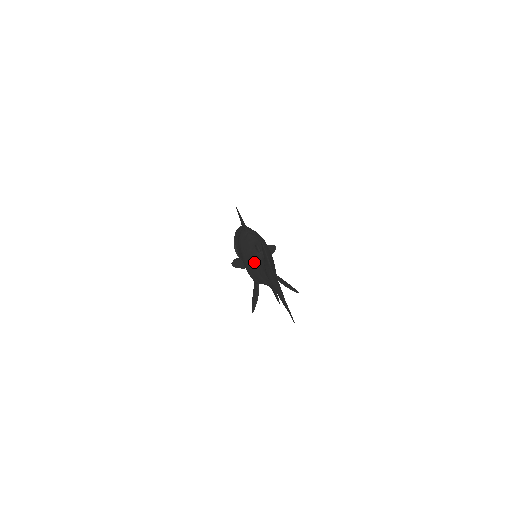
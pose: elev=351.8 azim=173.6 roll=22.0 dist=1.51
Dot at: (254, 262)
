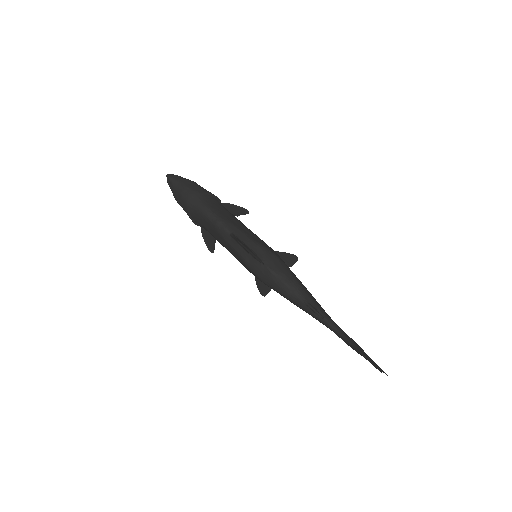
Dot at: occluded
